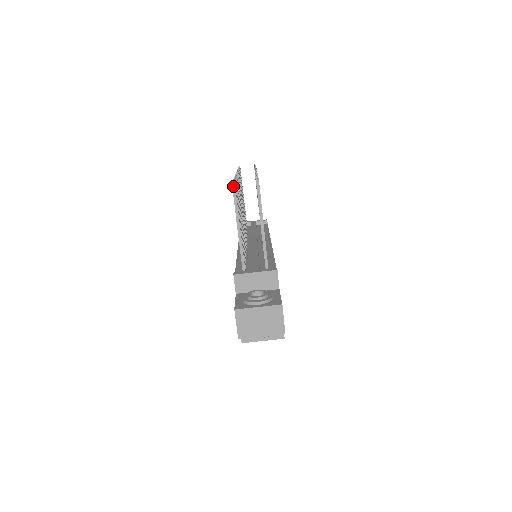
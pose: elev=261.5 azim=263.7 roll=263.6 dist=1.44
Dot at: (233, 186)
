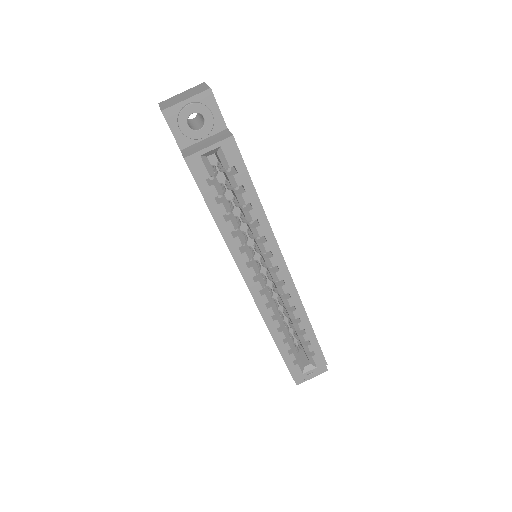
Dot at: occluded
